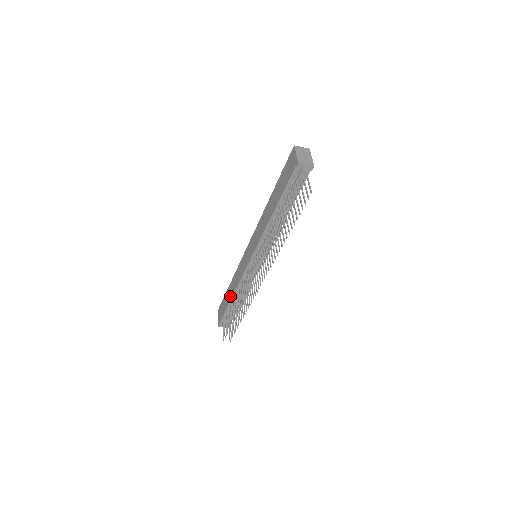
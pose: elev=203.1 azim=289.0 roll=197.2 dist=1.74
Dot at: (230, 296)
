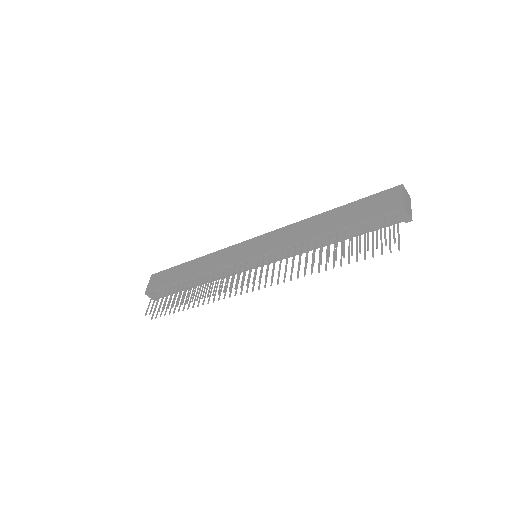
Dot at: (187, 274)
